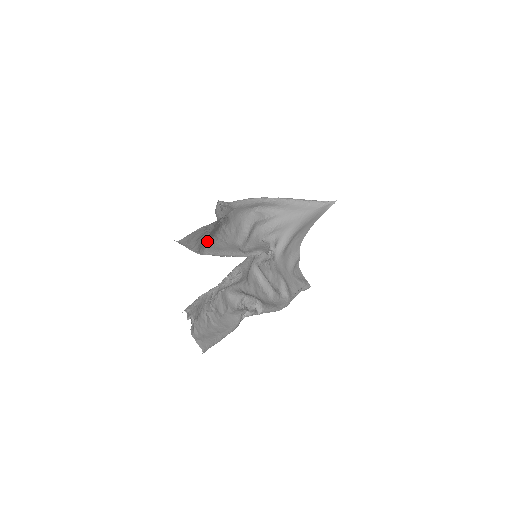
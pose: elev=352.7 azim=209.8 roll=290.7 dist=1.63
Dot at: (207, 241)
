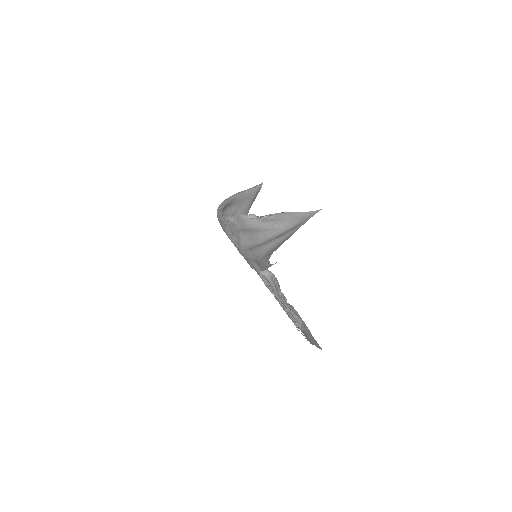
Dot at: occluded
